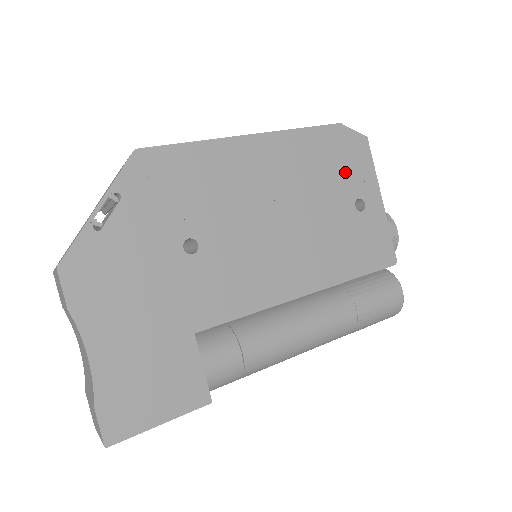
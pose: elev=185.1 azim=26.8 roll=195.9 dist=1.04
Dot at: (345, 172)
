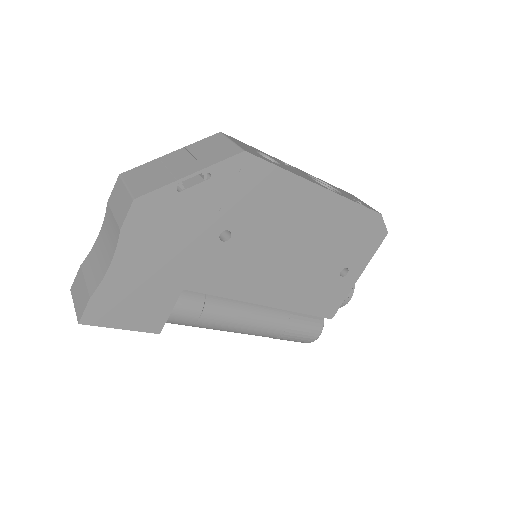
Dot at: (355, 247)
